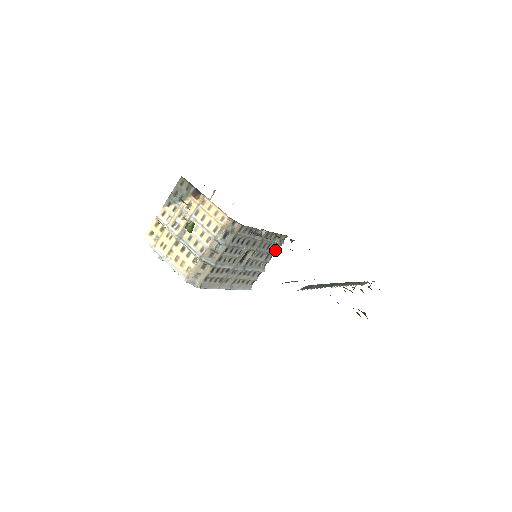
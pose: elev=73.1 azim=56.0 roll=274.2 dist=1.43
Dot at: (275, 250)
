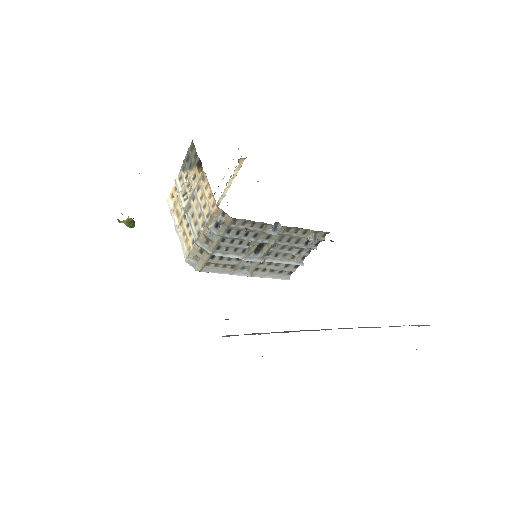
Dot at: (313, 245)
